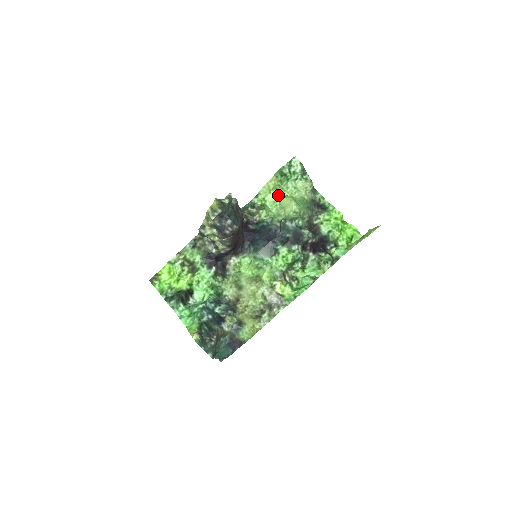
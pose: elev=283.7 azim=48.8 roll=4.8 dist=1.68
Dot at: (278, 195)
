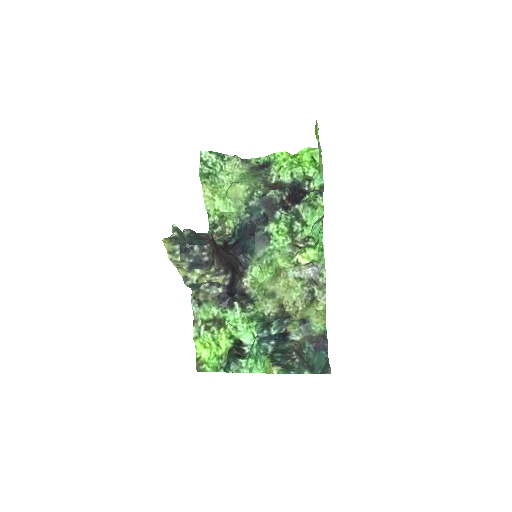
Dot at: (222, 195)
